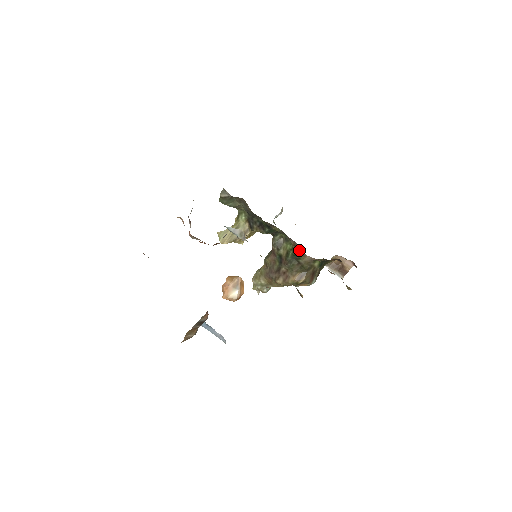
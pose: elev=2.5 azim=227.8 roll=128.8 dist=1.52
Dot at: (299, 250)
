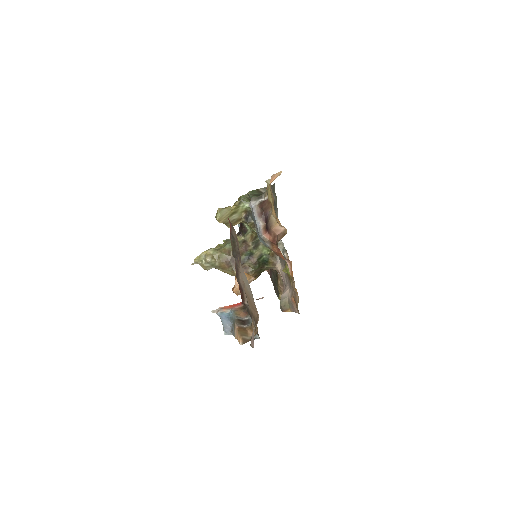
Dot at: (274, 260)
